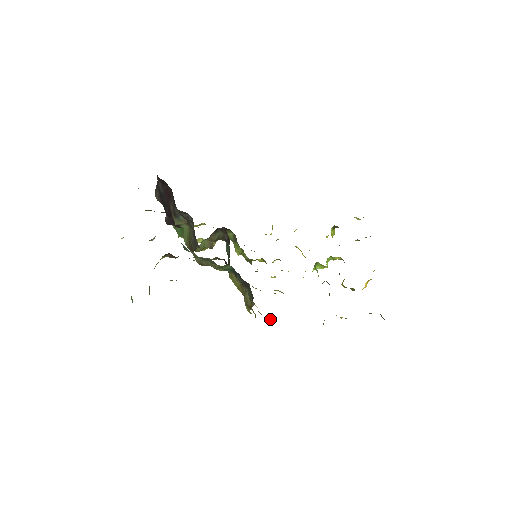
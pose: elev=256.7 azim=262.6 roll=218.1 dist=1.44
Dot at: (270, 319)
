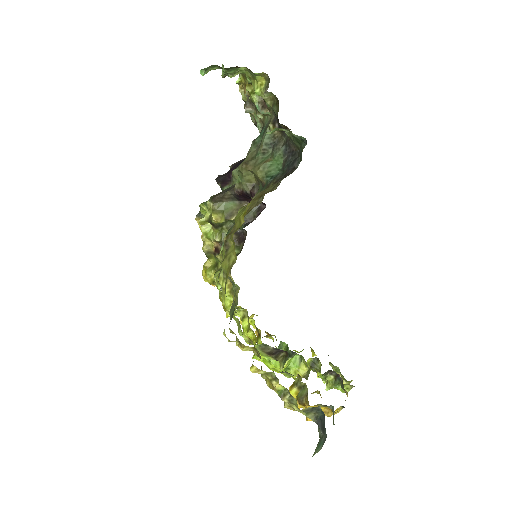
Dot at: (235, 261)
